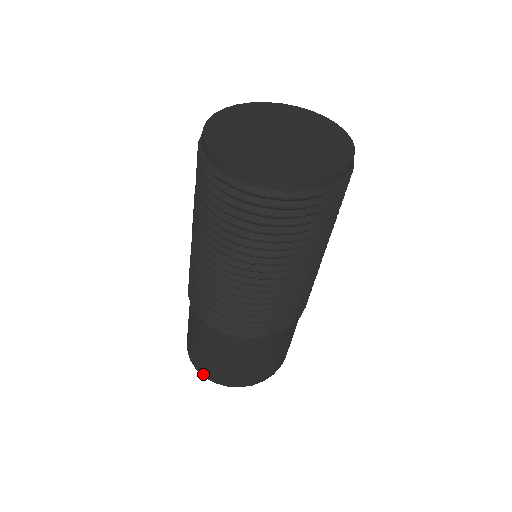
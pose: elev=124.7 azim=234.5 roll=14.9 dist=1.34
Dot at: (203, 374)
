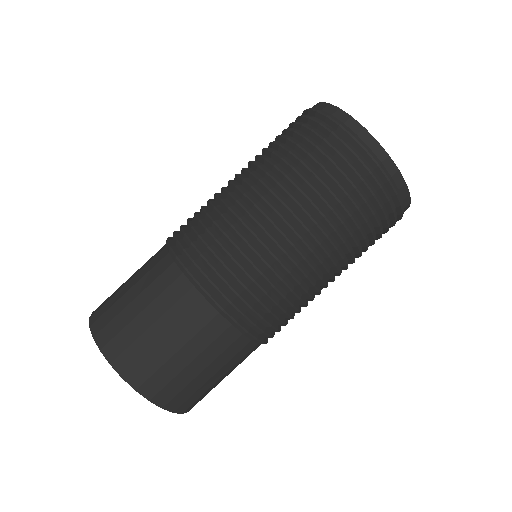
Dot at: (92, 322)
